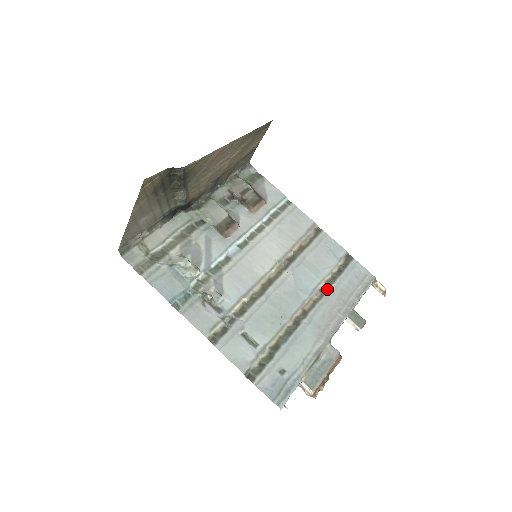
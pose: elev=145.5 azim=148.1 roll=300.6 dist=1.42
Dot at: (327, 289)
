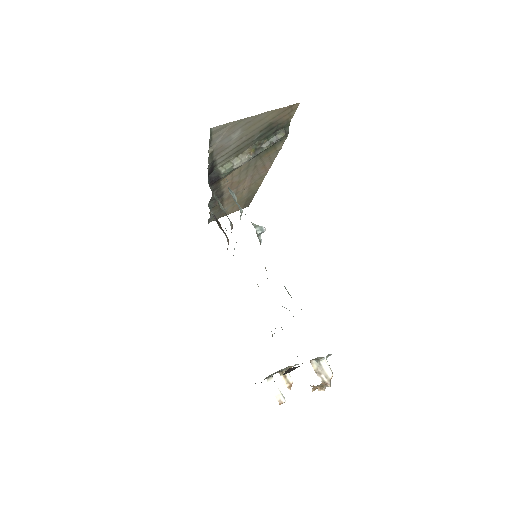
Dot at: occluded
